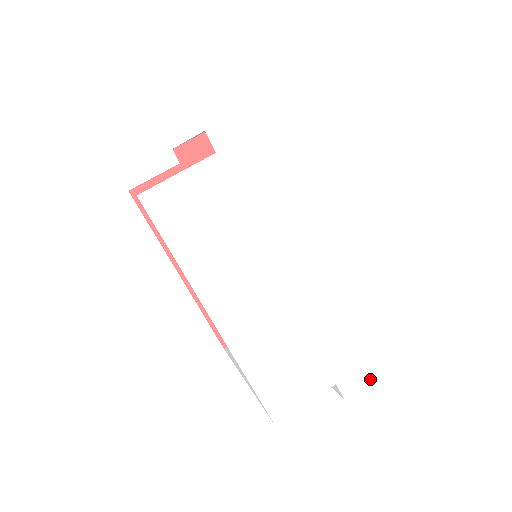
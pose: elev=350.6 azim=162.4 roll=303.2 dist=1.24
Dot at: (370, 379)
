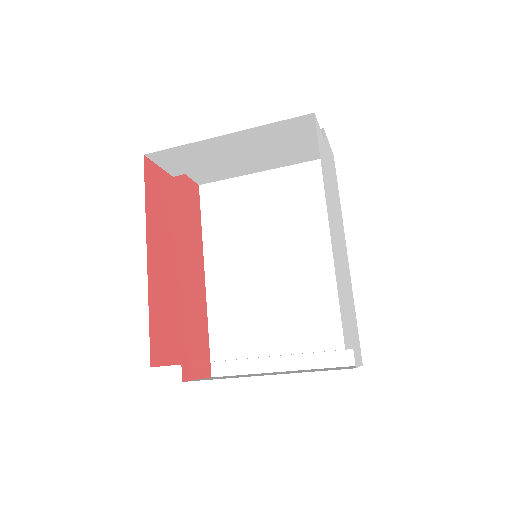
Dot at: (358, 365)
